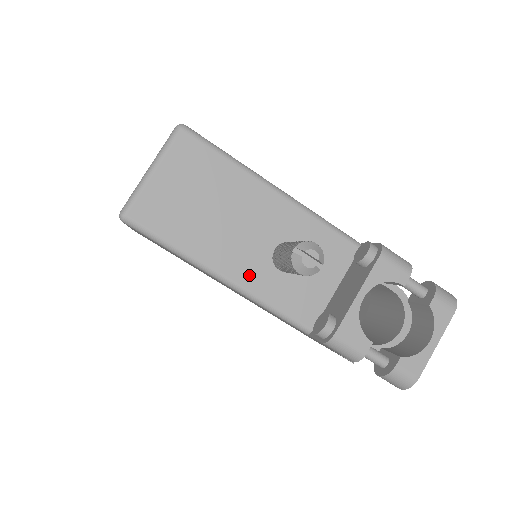
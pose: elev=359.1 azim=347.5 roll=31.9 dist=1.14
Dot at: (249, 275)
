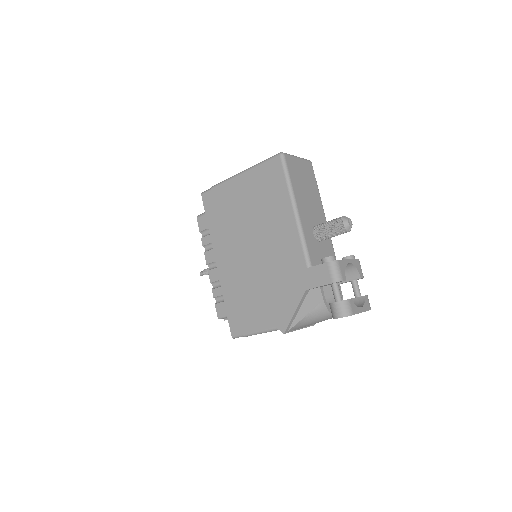
Dot at: (305, 221)
